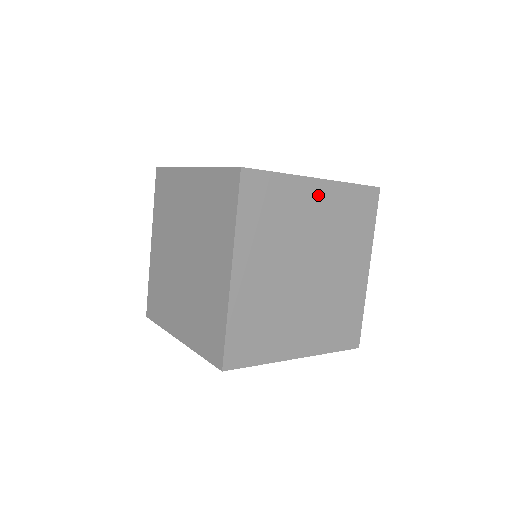
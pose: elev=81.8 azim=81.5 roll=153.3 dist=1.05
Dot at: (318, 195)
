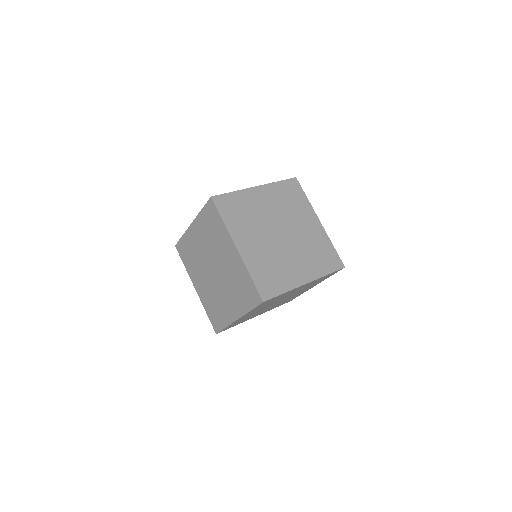
Dot at: (261, 194)
